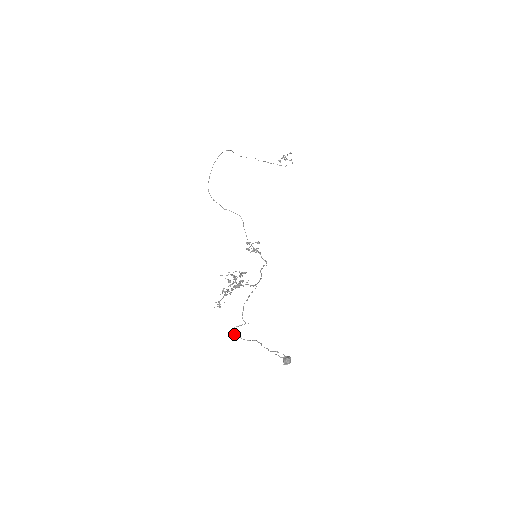
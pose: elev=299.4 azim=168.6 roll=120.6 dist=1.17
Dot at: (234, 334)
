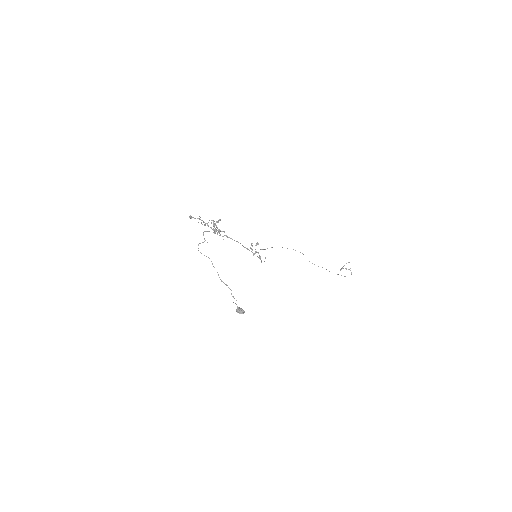
Dot at: occluded
